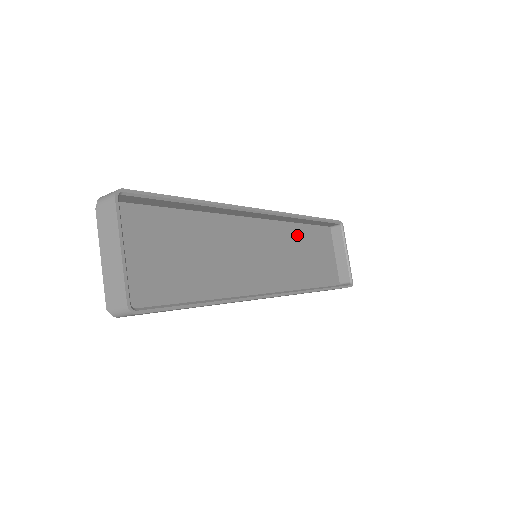
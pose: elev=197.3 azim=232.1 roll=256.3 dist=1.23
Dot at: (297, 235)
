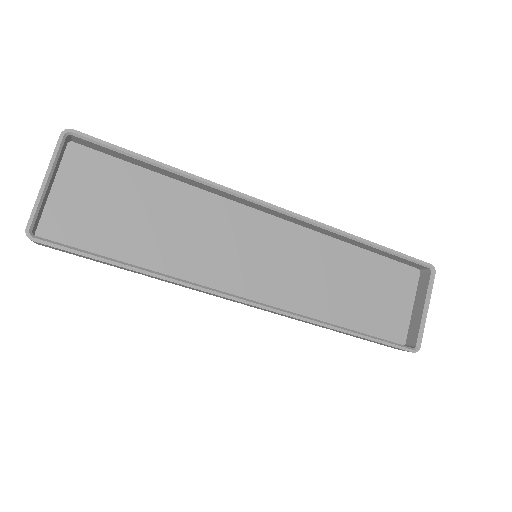
Dot at: (344, 258)
